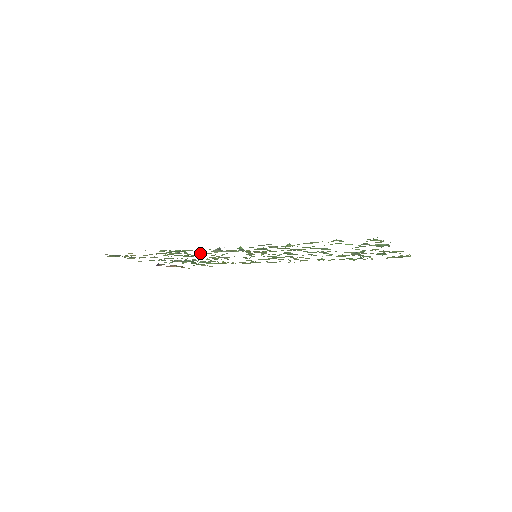
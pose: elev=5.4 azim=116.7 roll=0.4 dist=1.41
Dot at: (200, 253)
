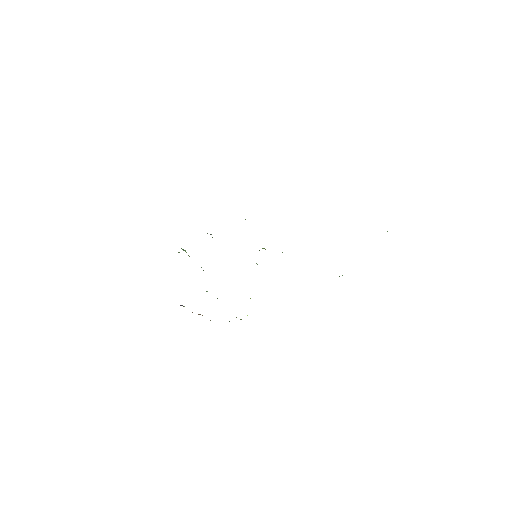
Dot at: occluded
